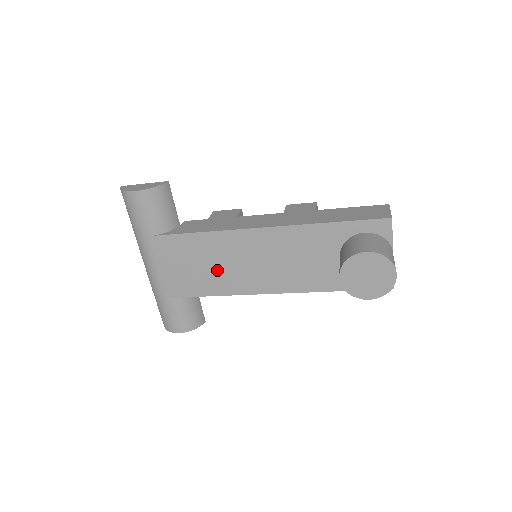
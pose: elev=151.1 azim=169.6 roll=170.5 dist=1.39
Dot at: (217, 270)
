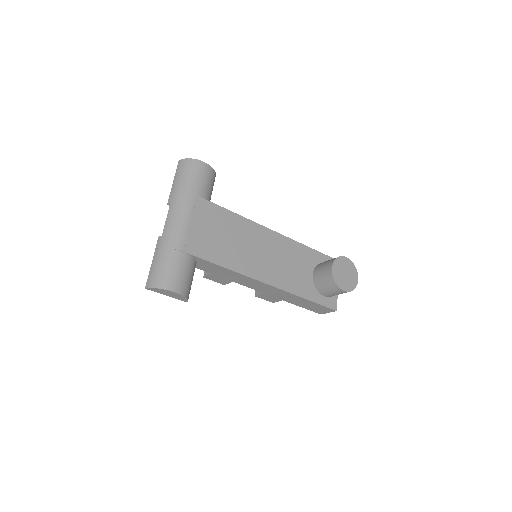
Dot at: (235, 247)
